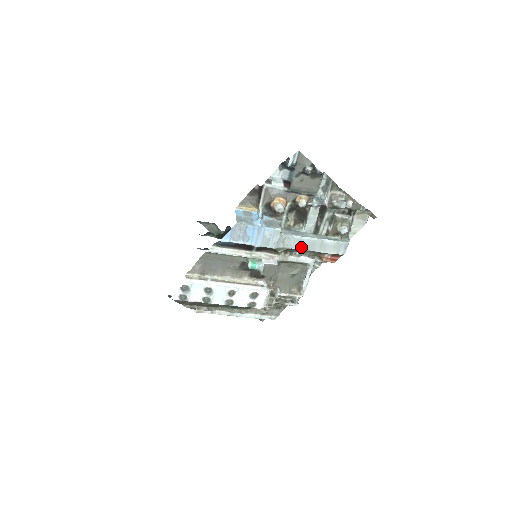
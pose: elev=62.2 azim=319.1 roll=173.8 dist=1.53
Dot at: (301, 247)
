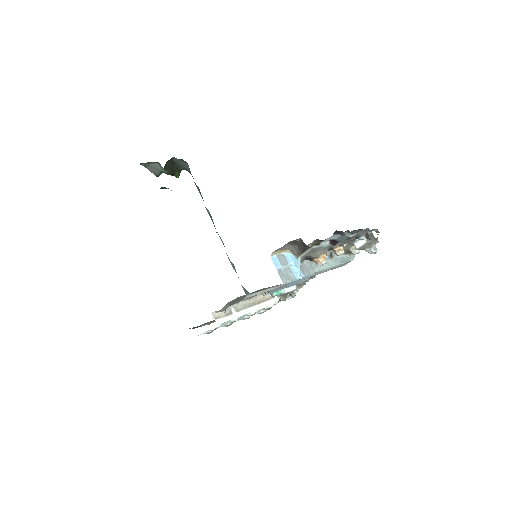
Dot at: occluded
